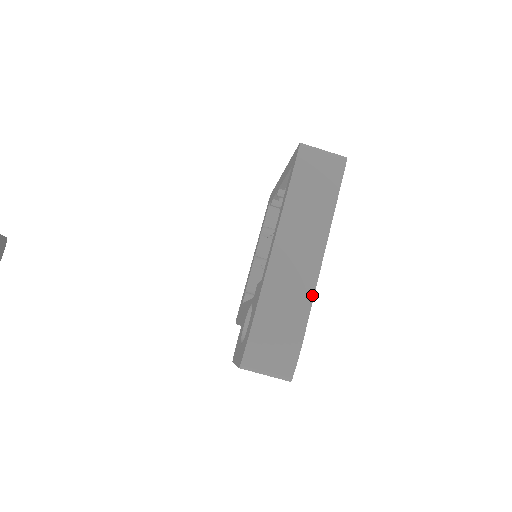
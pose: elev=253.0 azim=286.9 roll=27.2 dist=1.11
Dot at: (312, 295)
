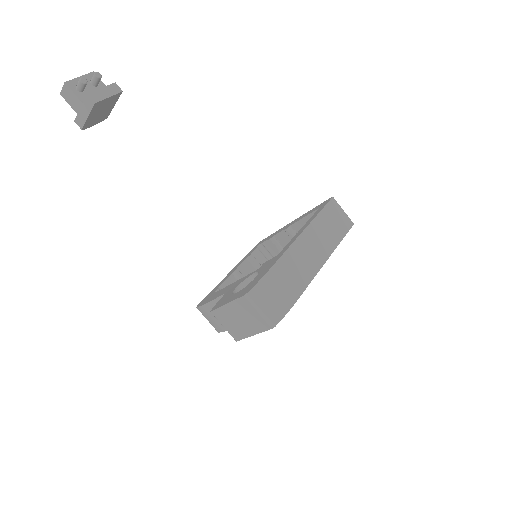
Dot at: (310, 281)
